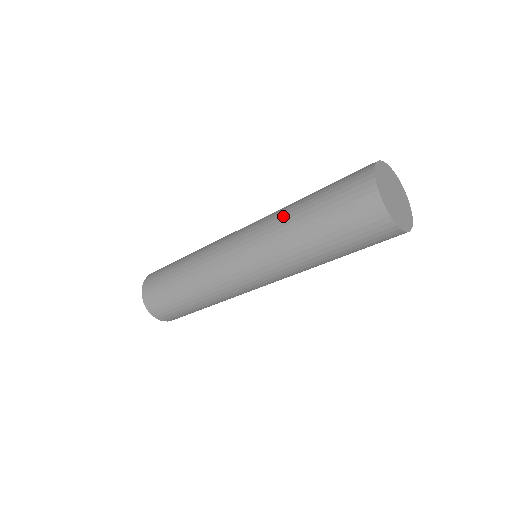
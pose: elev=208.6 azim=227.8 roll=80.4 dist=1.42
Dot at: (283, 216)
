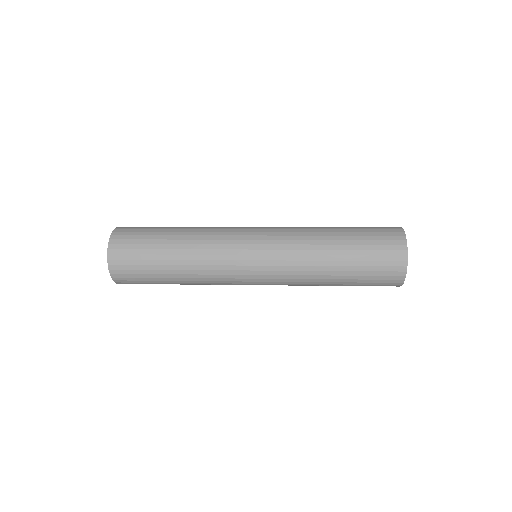
Dot at: (315, 244)
